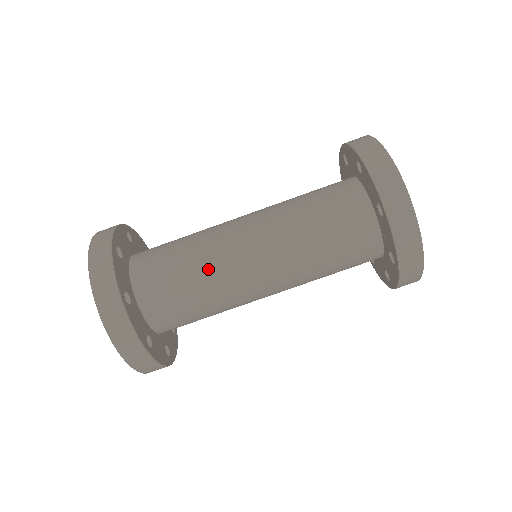
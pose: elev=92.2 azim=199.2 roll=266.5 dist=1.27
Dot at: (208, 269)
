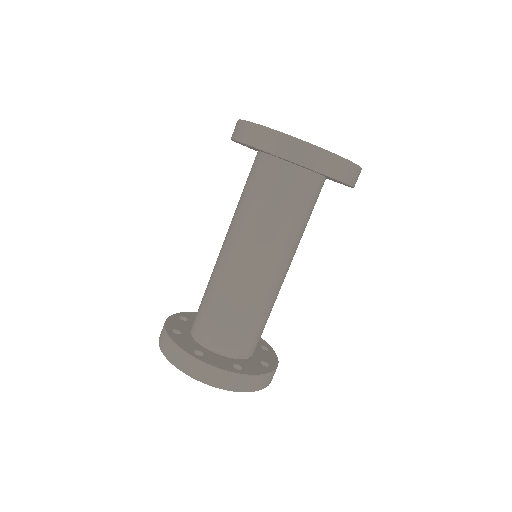
Dot at: (227, 292)
